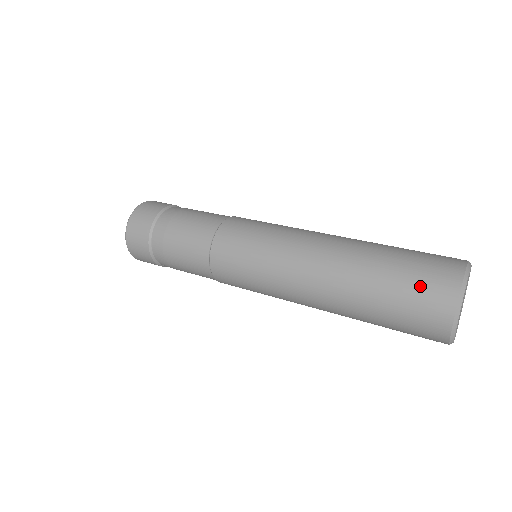
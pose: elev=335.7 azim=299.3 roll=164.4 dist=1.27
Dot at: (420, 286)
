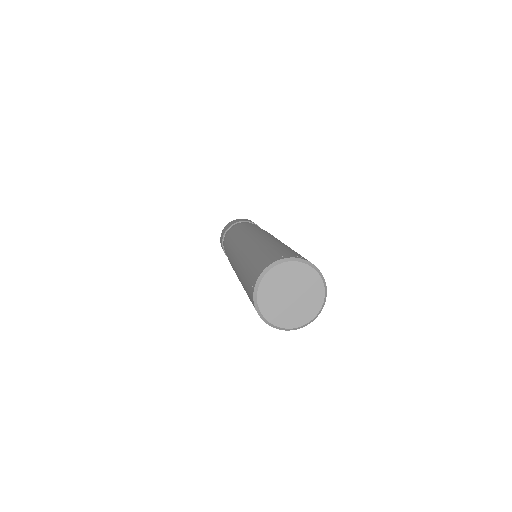
Dot at: (273, 254)
